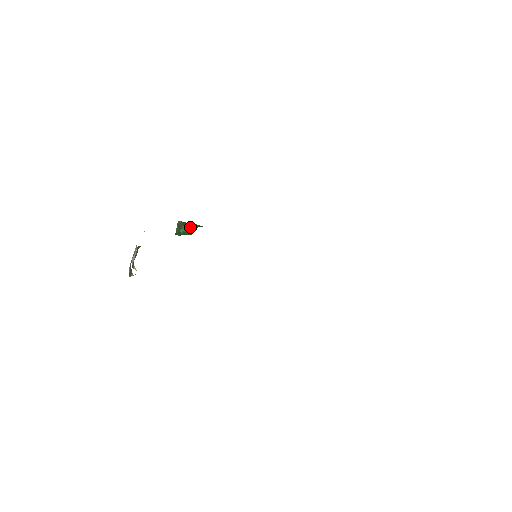
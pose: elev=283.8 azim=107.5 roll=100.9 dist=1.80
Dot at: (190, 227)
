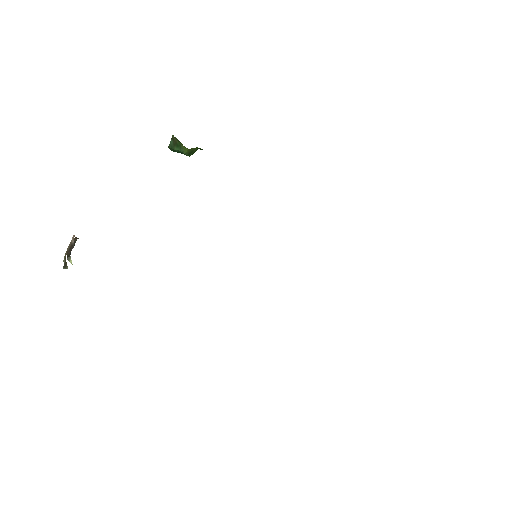
Dot at: (188, 150)
